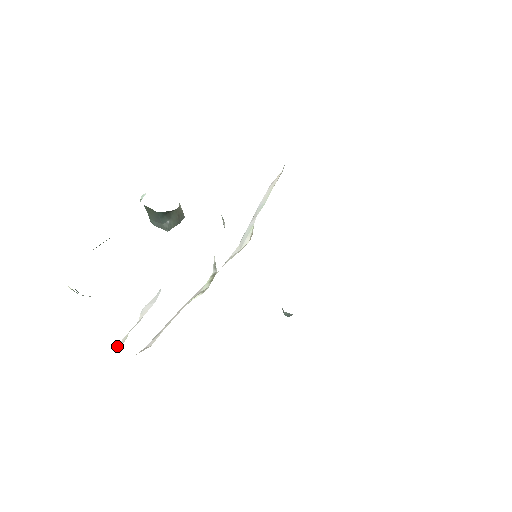
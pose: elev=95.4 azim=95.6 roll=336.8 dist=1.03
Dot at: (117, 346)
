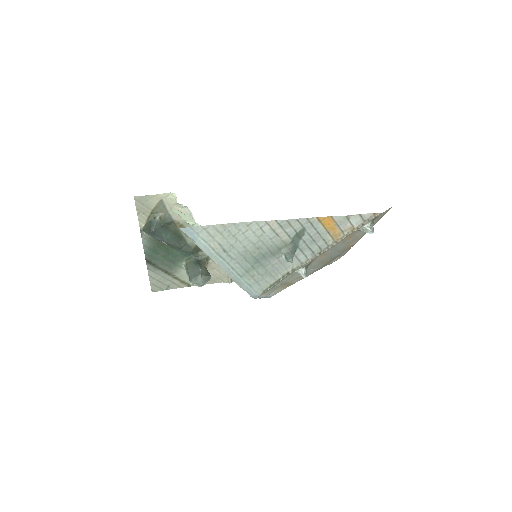
Dot at: occluded
